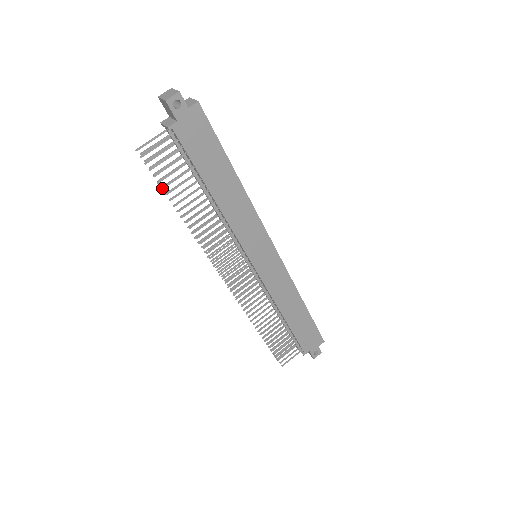
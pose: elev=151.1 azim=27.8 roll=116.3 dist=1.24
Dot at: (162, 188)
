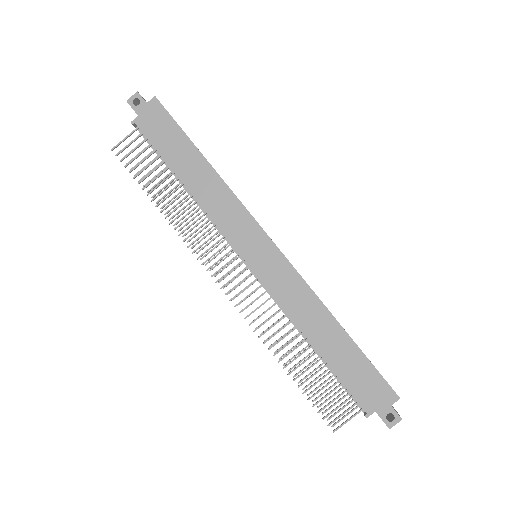
Dot at: (143, 186)
